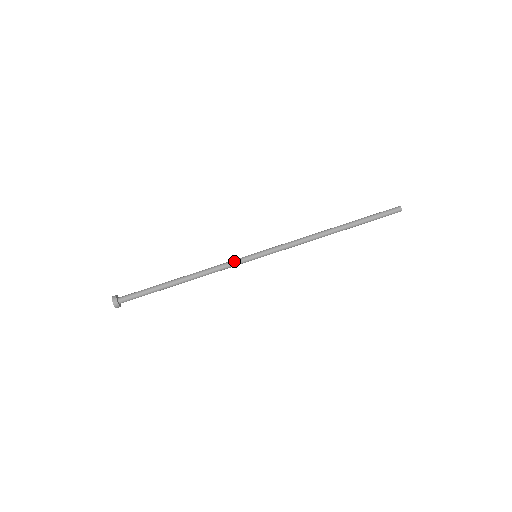
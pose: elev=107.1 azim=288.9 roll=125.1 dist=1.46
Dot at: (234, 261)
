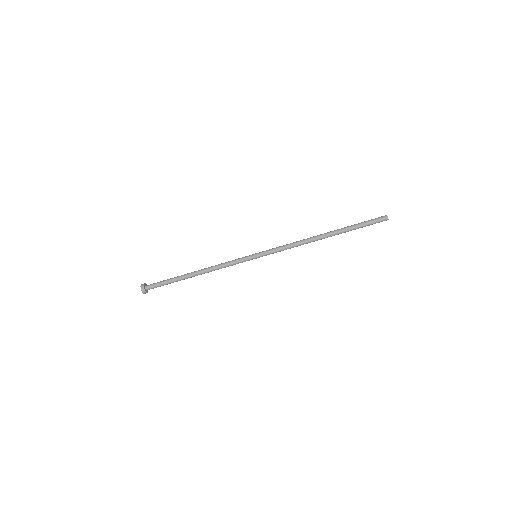
Dot at: (238, 263)
